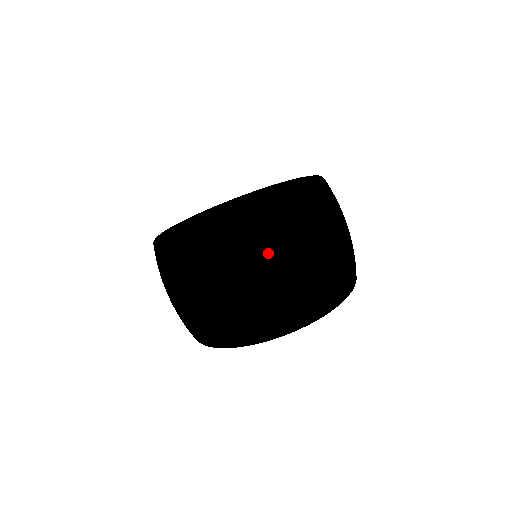
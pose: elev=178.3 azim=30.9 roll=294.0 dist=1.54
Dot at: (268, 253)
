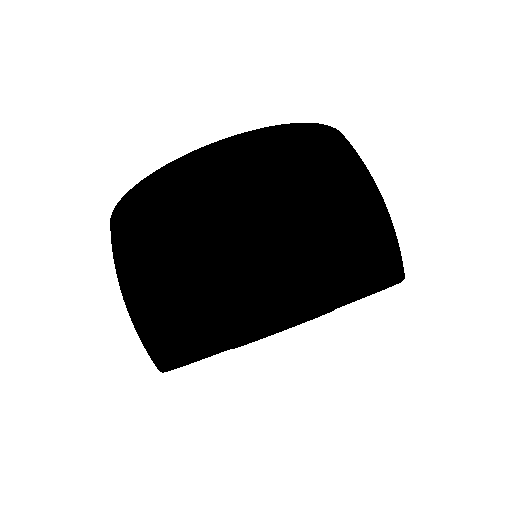
Dot at: (190, 209)
